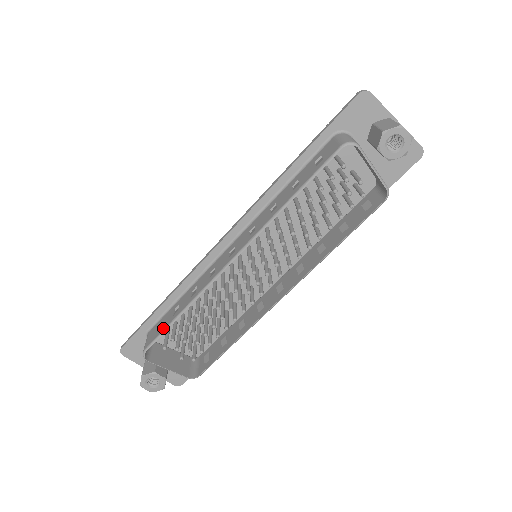
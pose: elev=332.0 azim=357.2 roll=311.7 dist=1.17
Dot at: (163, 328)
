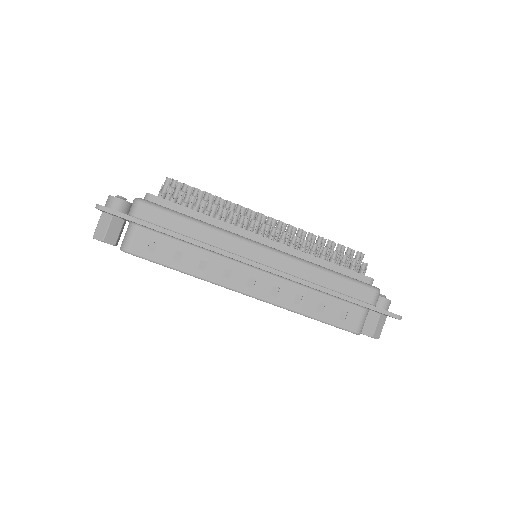
Dot at: (158, 259)
